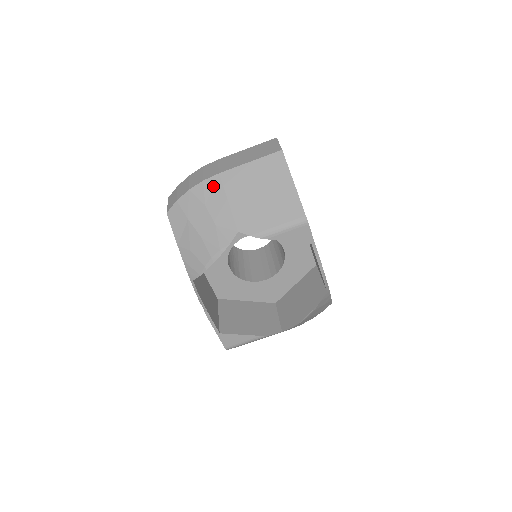
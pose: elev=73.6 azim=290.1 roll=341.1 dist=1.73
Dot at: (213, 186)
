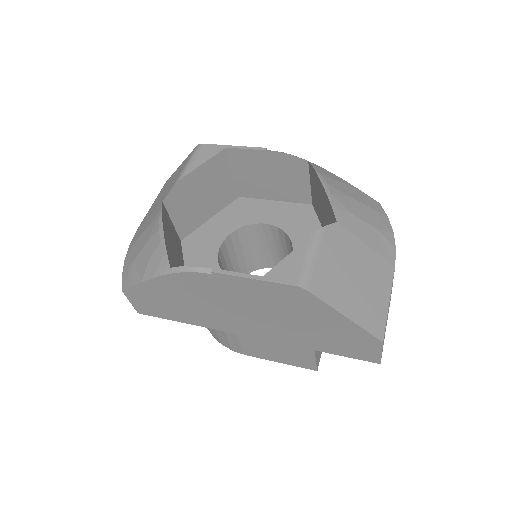
Dot at: (136, 234)
